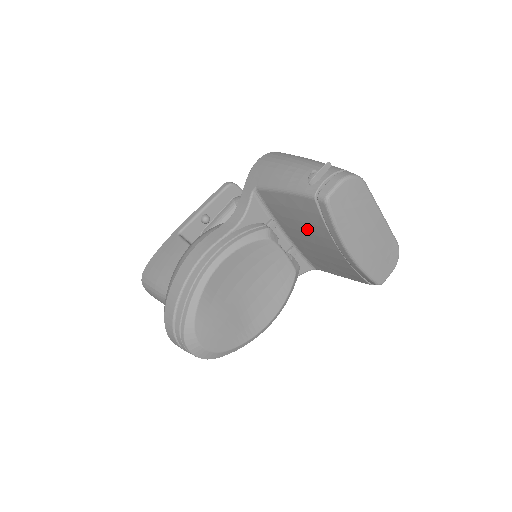
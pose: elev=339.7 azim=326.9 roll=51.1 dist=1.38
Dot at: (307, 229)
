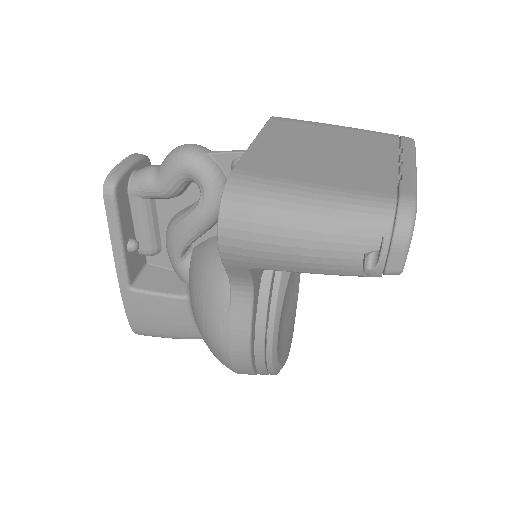
Dot at: occluded
